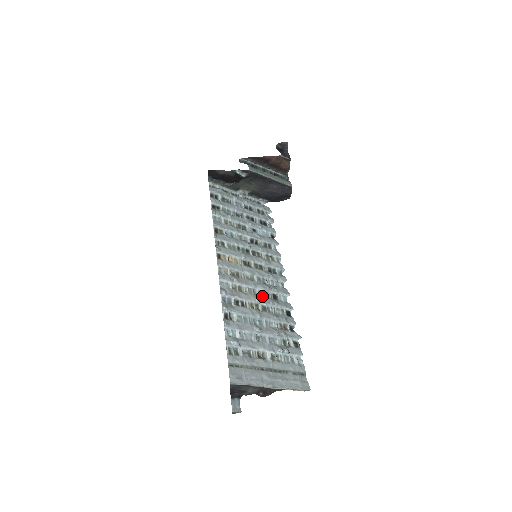
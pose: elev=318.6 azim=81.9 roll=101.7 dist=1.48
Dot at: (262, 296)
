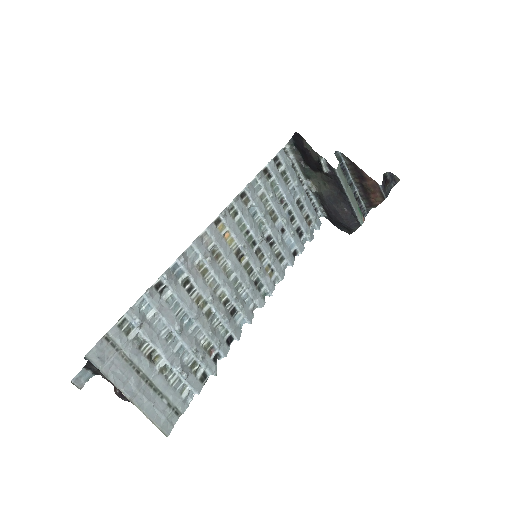
Dot at: (221, 299)
